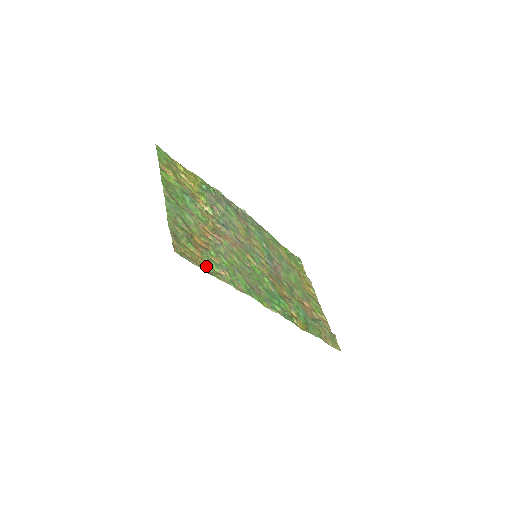
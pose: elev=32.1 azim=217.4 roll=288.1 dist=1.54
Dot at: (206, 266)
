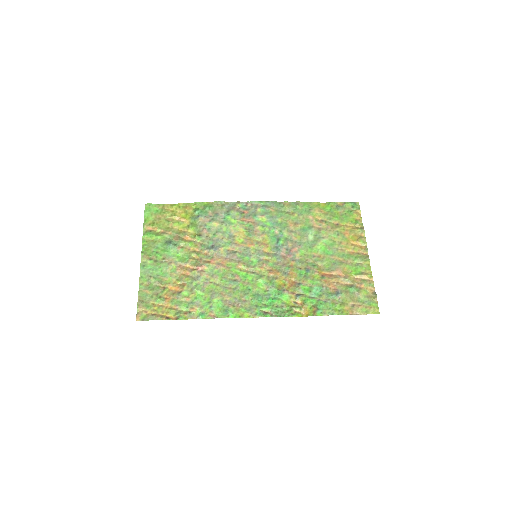
Dot at: (173, 313)
